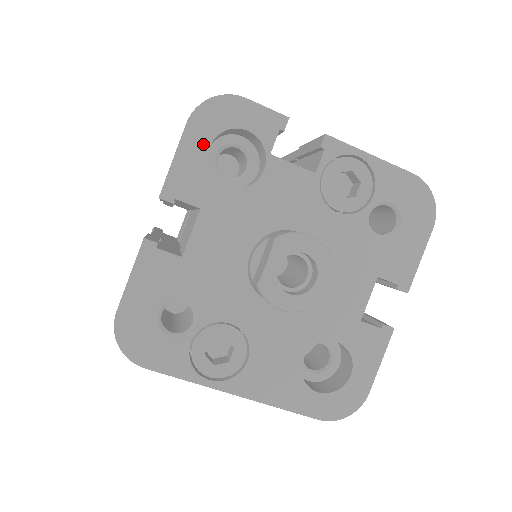
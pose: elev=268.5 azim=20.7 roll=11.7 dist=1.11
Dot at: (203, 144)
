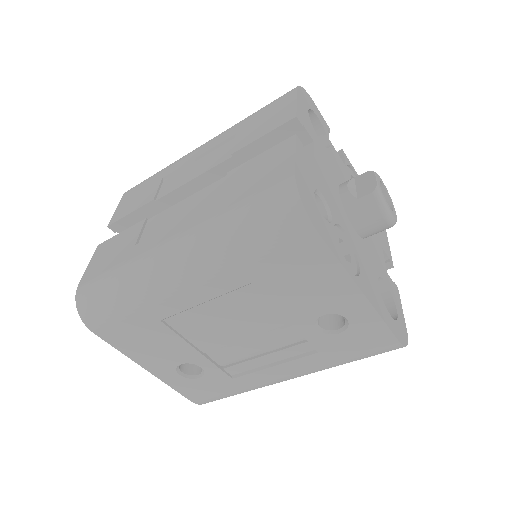
Dot at: (305, 107)
